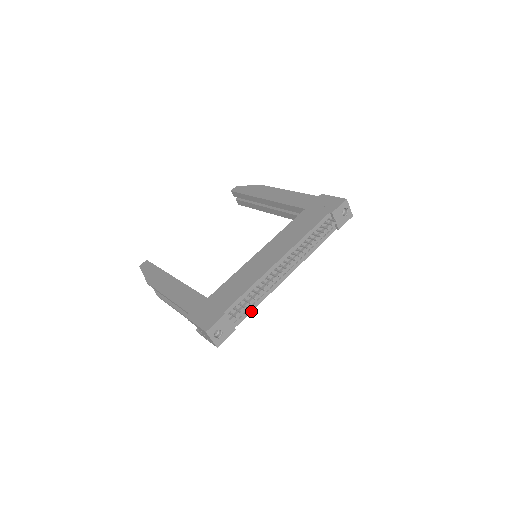
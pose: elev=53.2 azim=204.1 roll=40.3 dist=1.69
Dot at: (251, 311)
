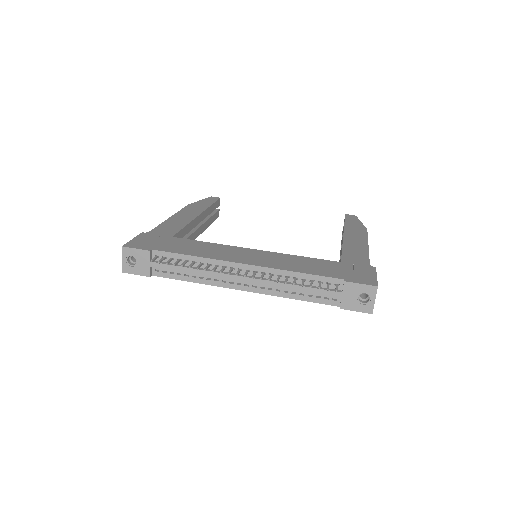
Dot at: (179, 279)
